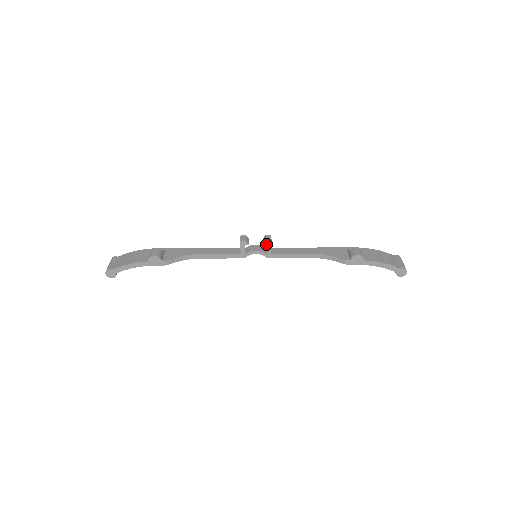
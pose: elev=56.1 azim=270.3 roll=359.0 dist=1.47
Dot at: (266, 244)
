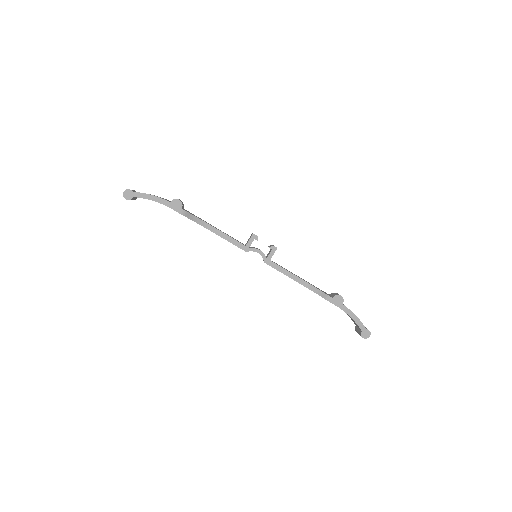
Dot at: (271, 248)
